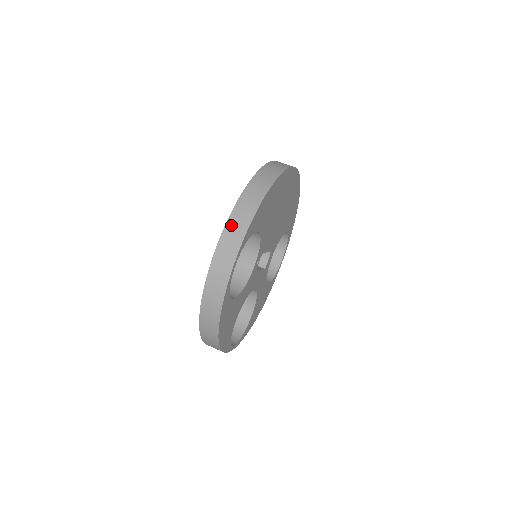
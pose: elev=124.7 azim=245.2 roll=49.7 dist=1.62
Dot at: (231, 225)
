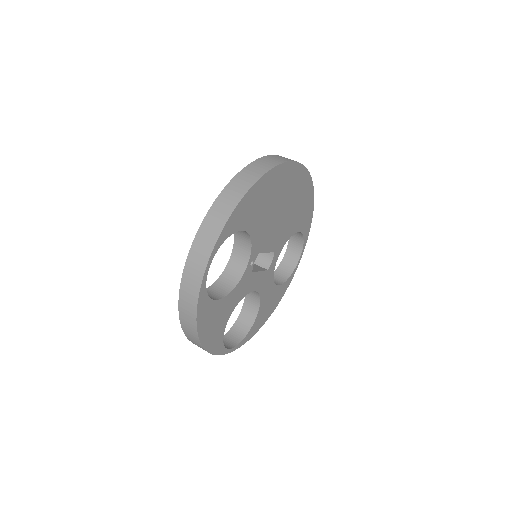
Dot at: (207, 222)
